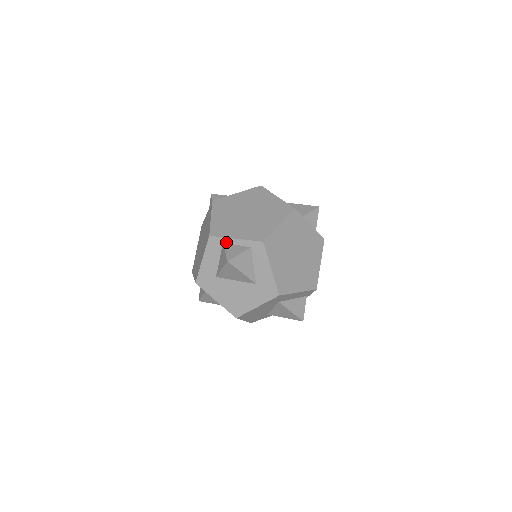
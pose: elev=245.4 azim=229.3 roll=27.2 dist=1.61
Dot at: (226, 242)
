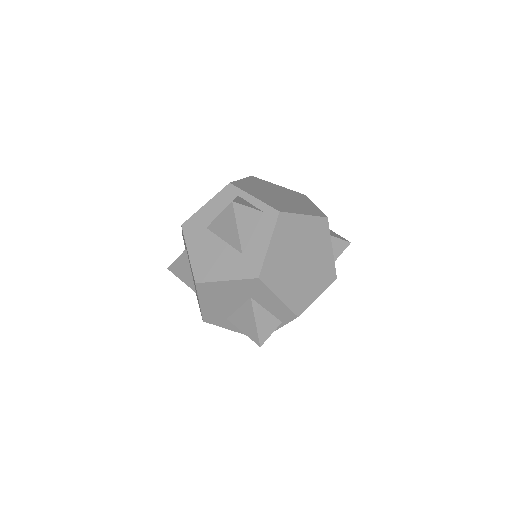
Dot at: (242, 196)
